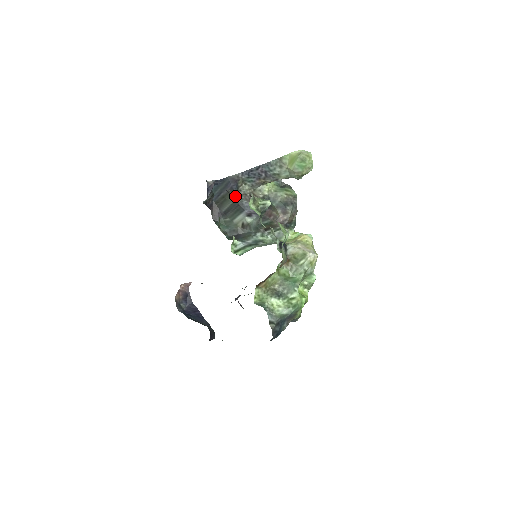
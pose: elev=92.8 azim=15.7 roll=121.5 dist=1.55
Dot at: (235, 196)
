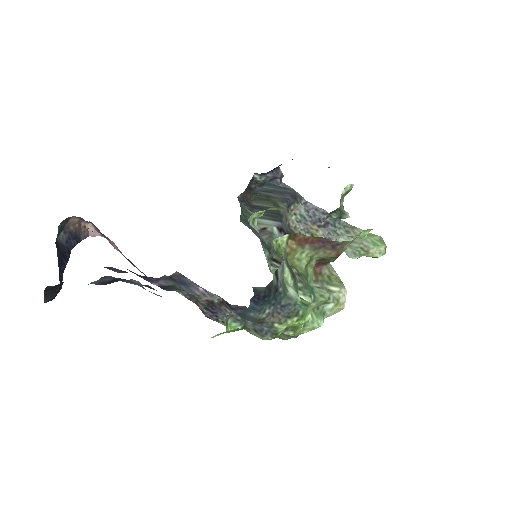
Dot at: (281, 207)
